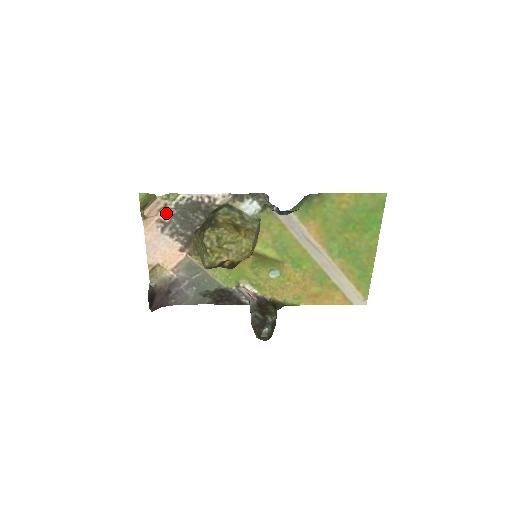
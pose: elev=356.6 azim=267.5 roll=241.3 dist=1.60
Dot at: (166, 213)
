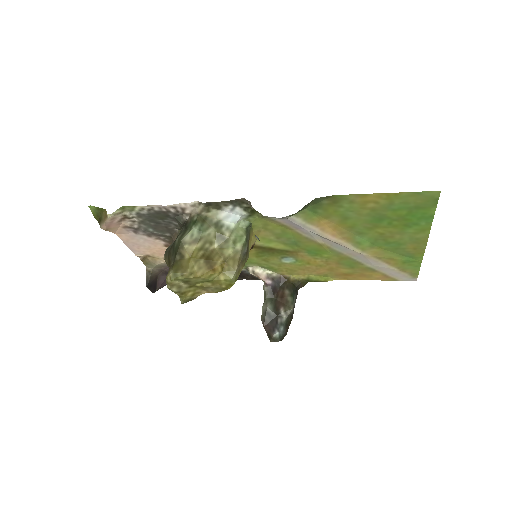
Dot at: (130, 221)
